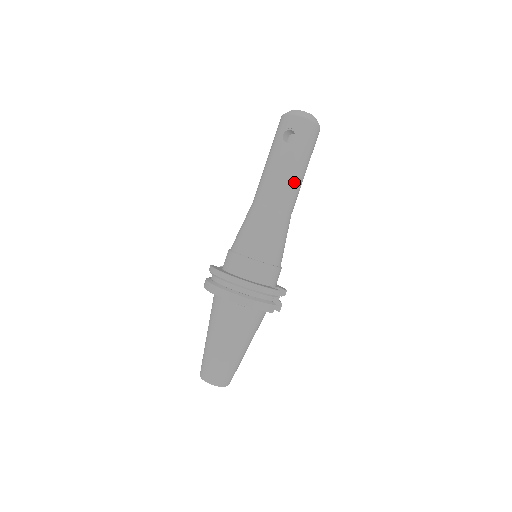
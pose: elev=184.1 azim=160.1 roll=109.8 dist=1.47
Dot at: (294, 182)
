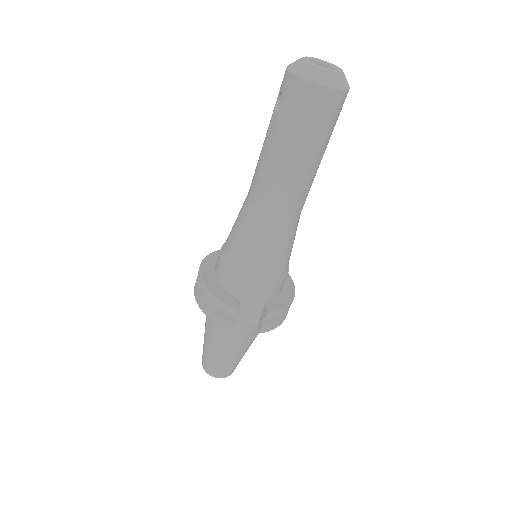
Dot at: (277, 173)
